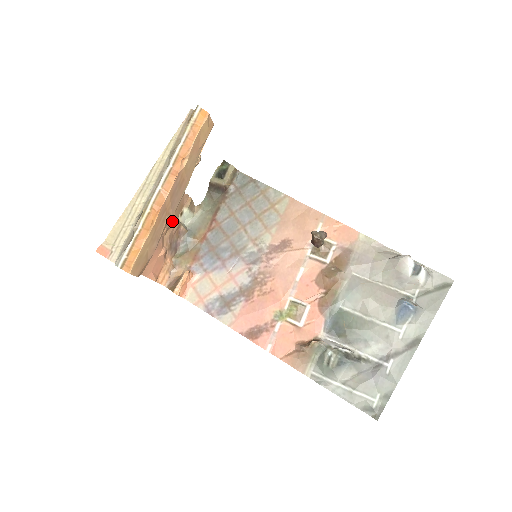
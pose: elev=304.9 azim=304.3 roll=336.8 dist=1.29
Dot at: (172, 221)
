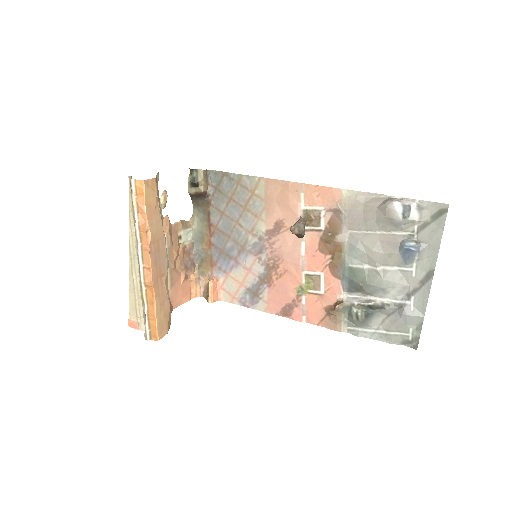
Dot at: (174, 254)
